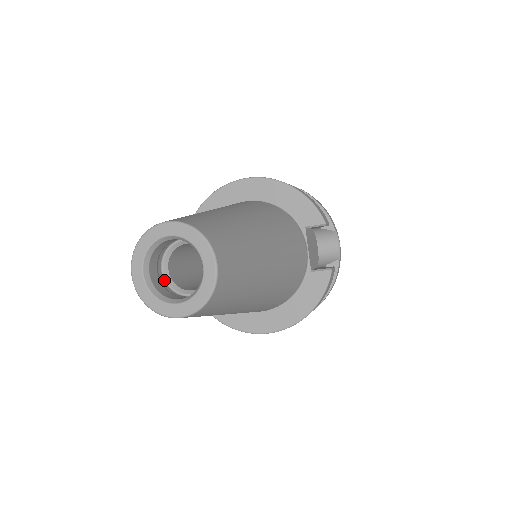
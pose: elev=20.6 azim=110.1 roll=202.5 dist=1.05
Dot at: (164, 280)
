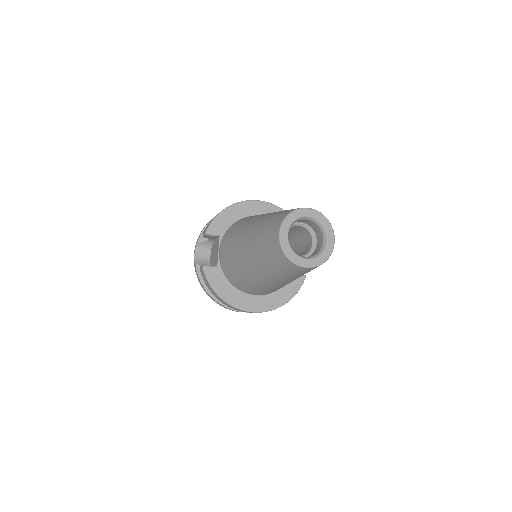
Dot at: occluded
